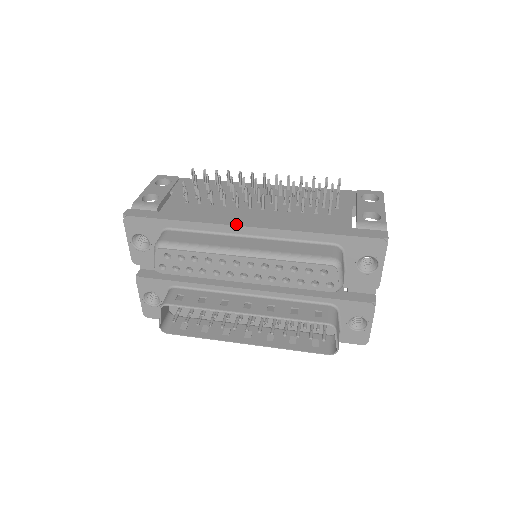
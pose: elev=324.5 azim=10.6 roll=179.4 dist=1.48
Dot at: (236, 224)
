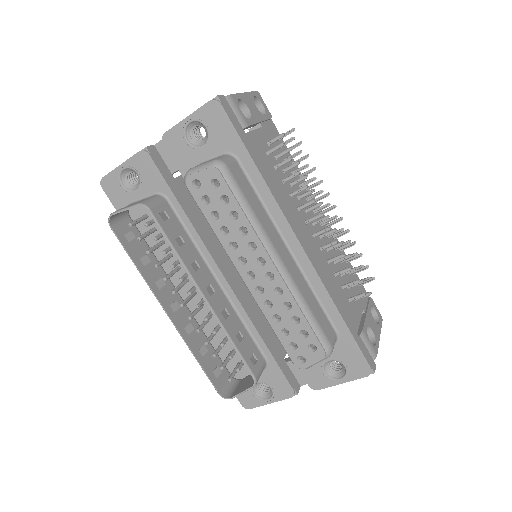
Dot at: (294, 229)
